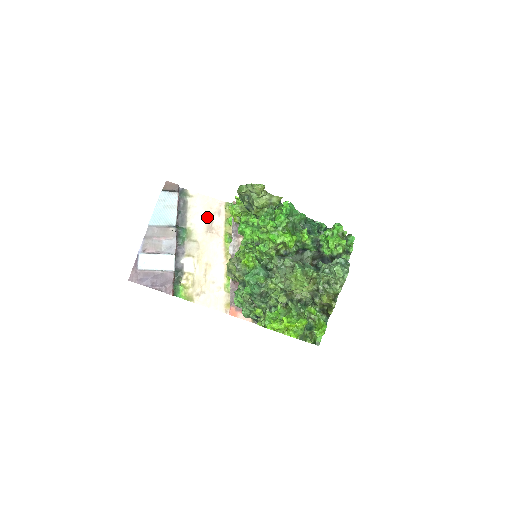
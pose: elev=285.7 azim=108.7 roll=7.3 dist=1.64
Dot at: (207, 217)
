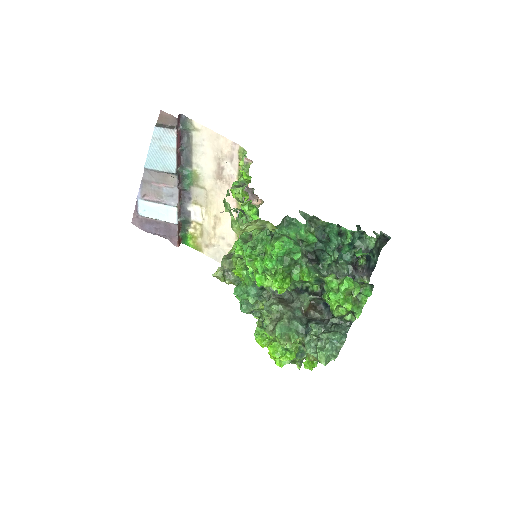
Dot at: (216, 161)
